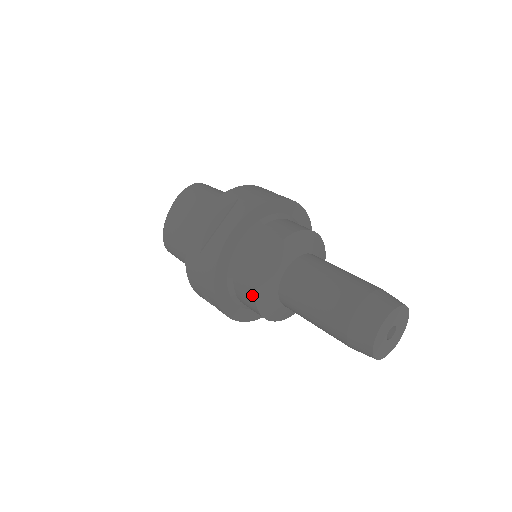
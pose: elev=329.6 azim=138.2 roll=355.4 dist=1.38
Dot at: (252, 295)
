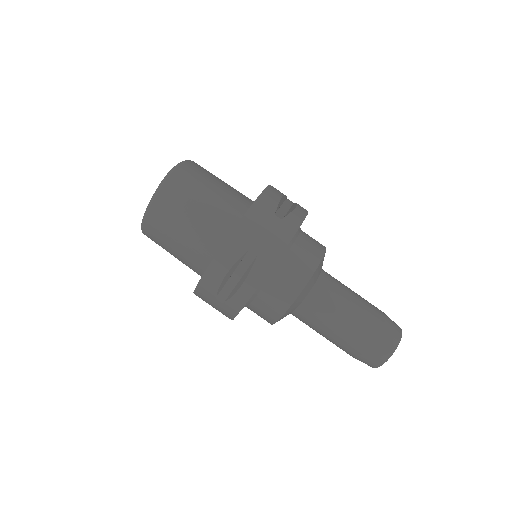
Dot at: (269, 322)
